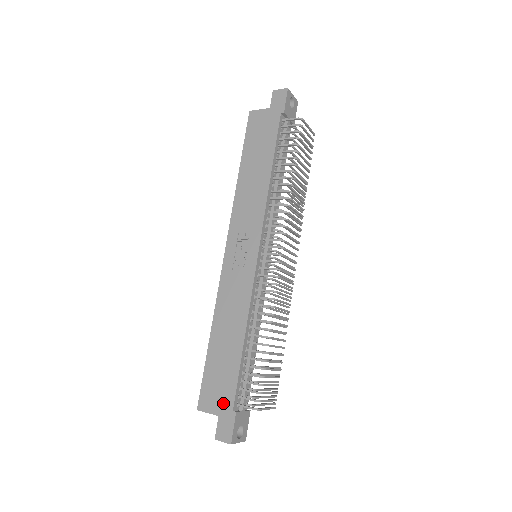
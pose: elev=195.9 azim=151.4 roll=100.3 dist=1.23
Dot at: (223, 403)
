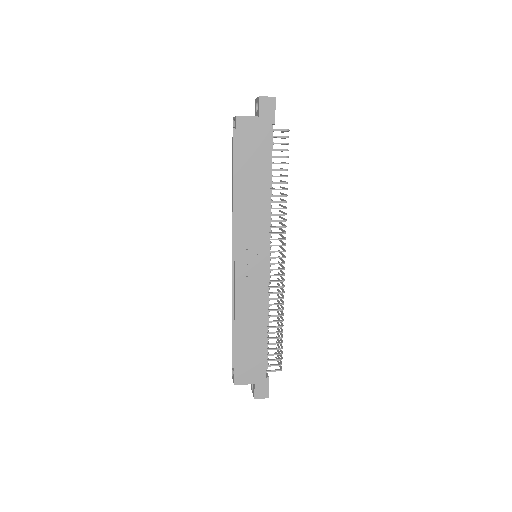
Dot at: (257, 375)
